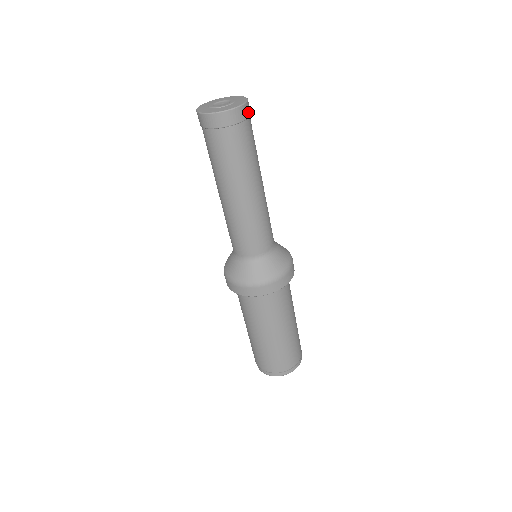
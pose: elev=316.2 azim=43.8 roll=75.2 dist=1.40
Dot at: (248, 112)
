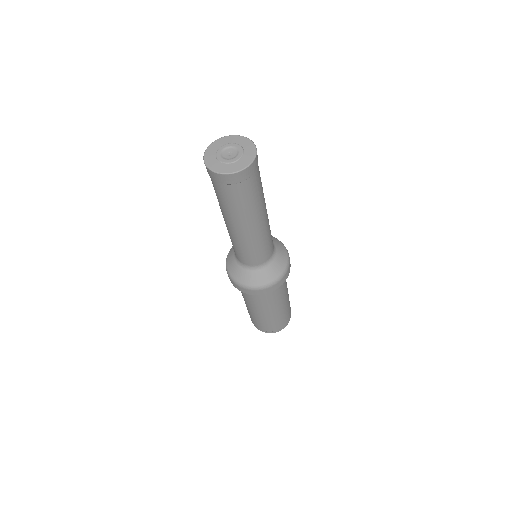
Dot at: (257, 159)
